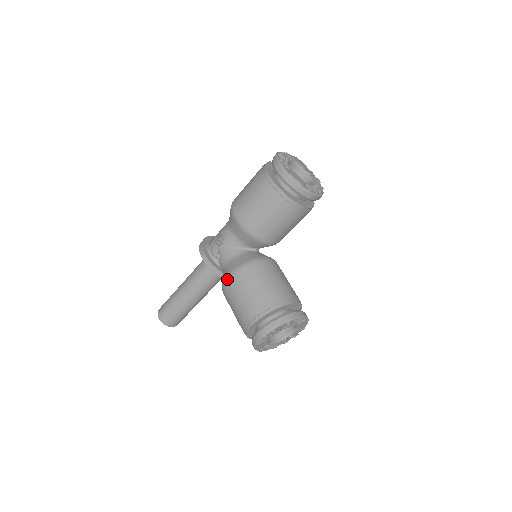
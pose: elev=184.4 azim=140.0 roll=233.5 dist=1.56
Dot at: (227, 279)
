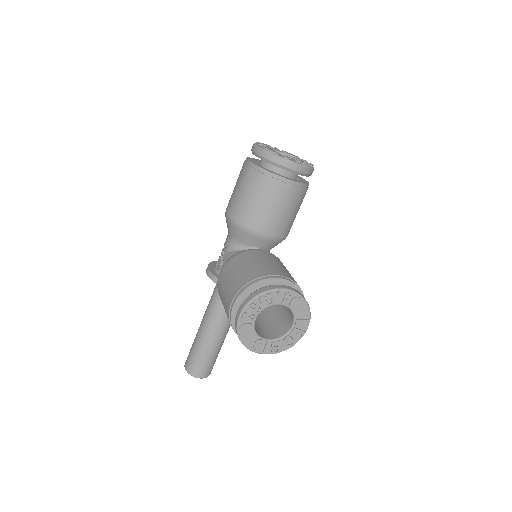
Dot at: (218, 276)
